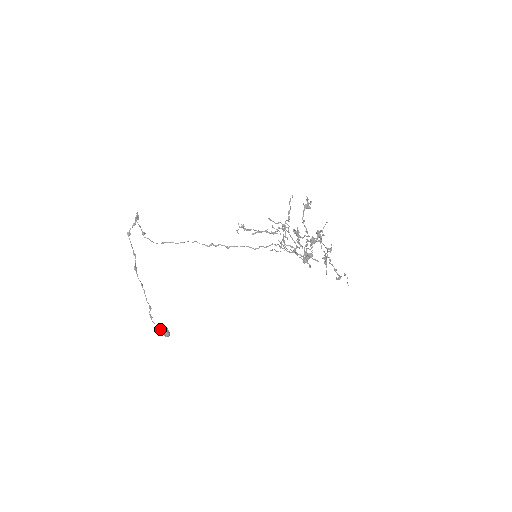
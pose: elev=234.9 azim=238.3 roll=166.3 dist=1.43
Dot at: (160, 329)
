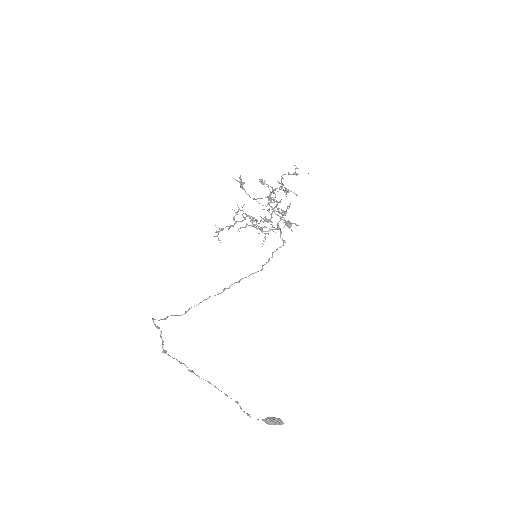
Dot at: (266, 419)
